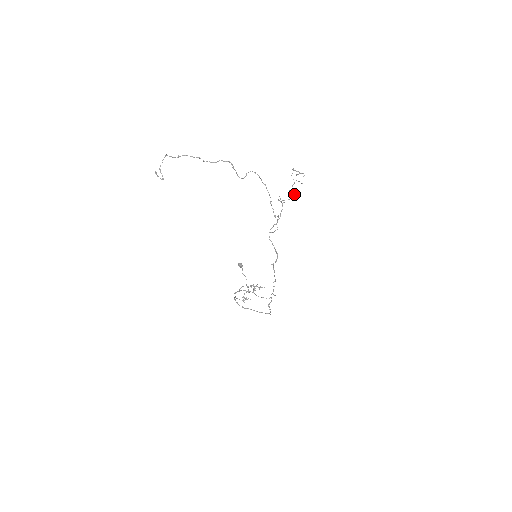
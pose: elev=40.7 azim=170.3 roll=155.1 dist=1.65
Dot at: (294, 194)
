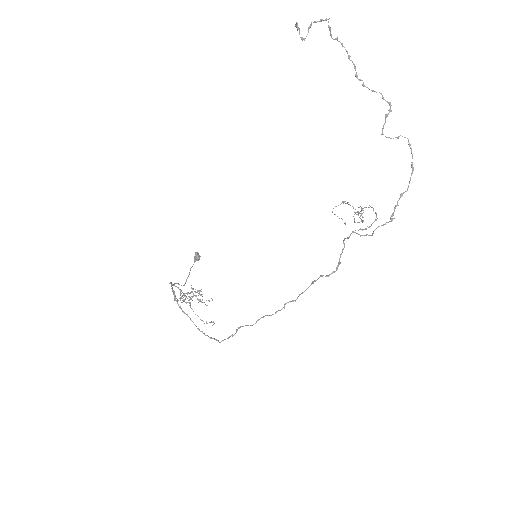
Dot at: occluded
